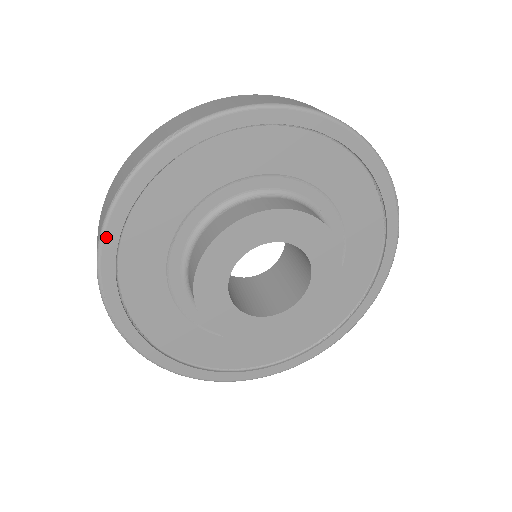
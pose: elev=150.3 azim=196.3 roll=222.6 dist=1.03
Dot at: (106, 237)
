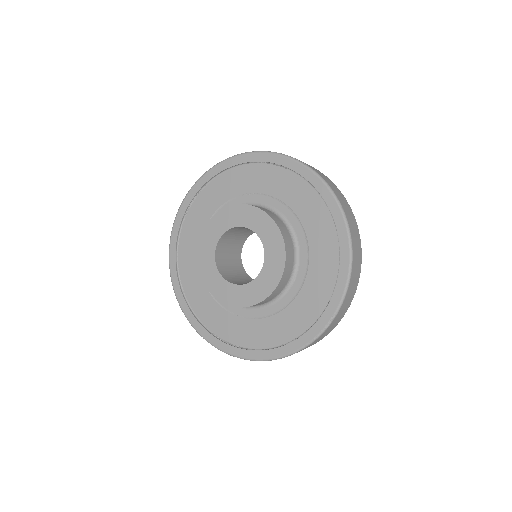
Dot at: (235, 158)
